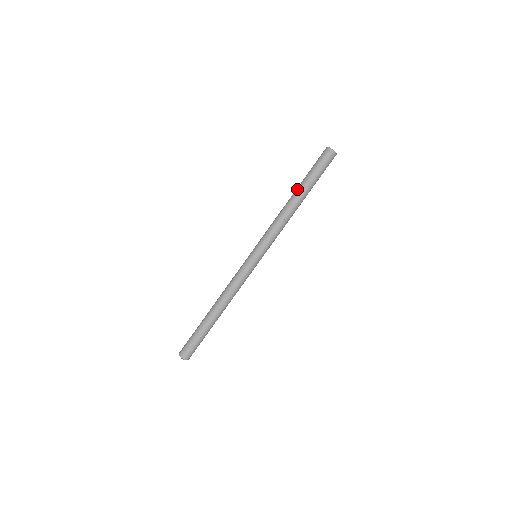
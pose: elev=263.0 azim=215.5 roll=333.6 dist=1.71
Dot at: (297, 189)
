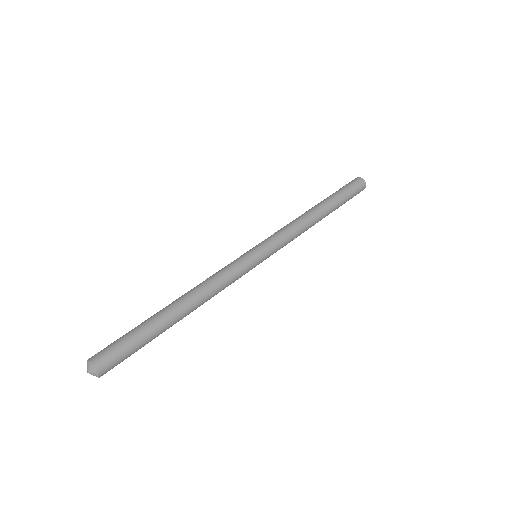
Dot at: (322, 201)
